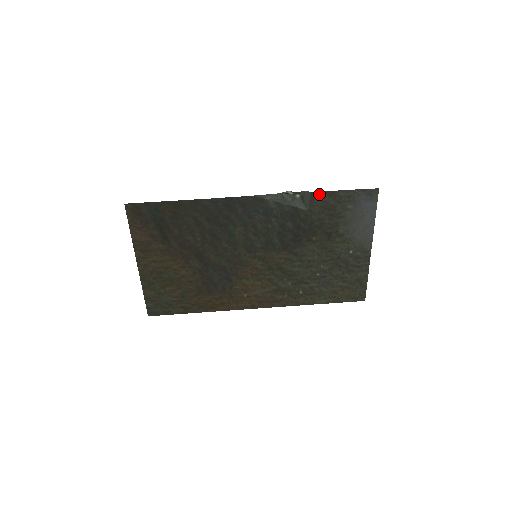
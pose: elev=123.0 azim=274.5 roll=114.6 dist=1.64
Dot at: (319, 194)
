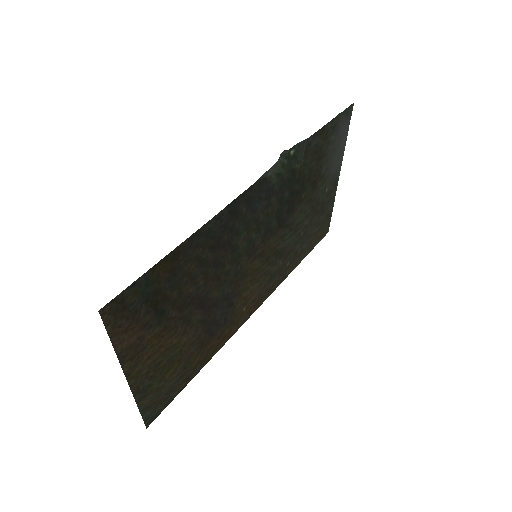
Dot at: (312, 138)
